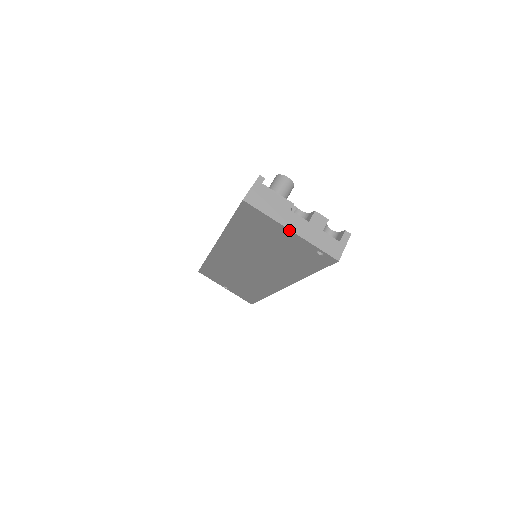
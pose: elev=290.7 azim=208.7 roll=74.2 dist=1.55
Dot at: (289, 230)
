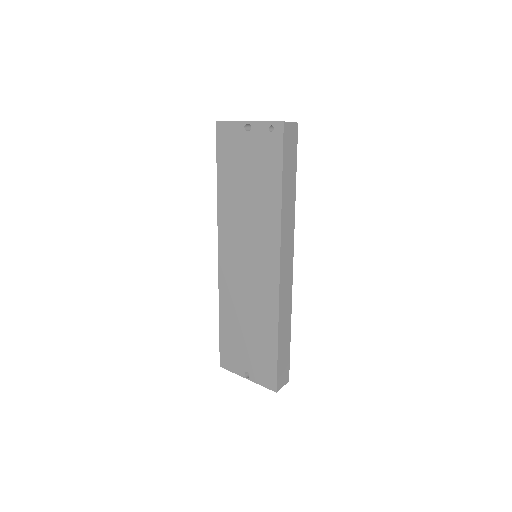
Dot at: (246, 122)
